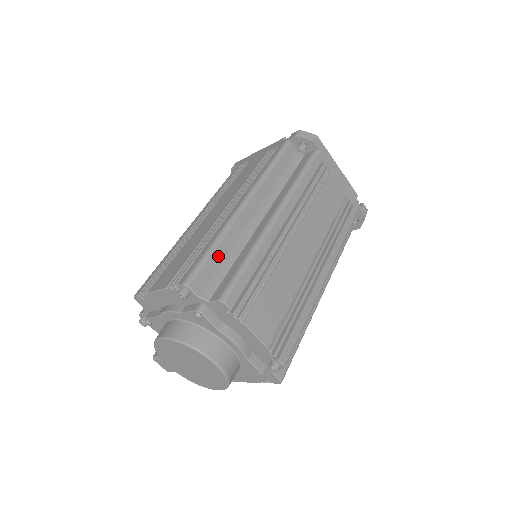
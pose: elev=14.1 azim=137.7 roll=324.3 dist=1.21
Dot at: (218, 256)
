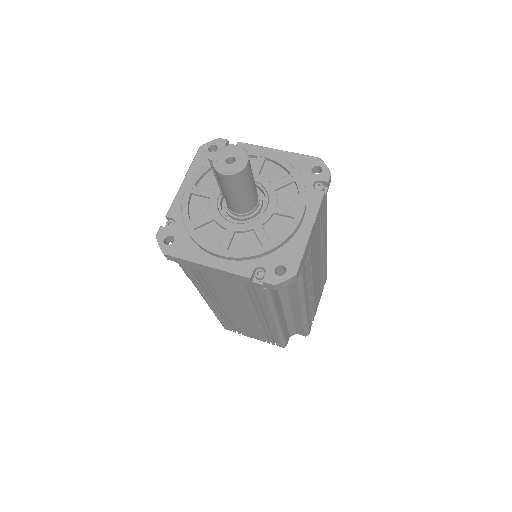
Dot at: (286, 333)
